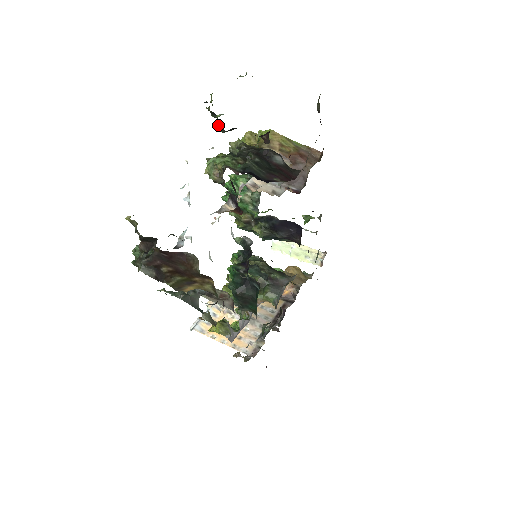
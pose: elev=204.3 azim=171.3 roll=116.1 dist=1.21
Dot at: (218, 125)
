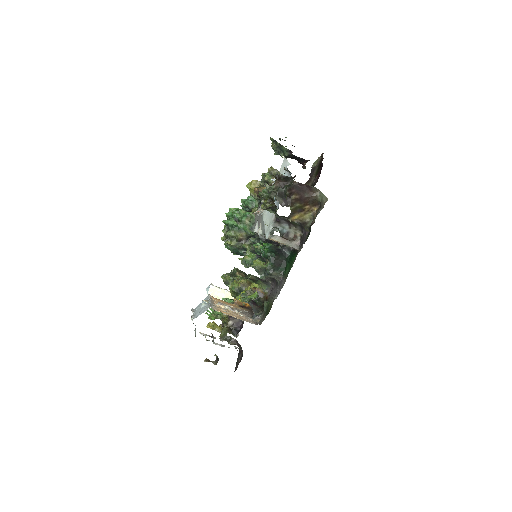
Dot at: (288, 150)
